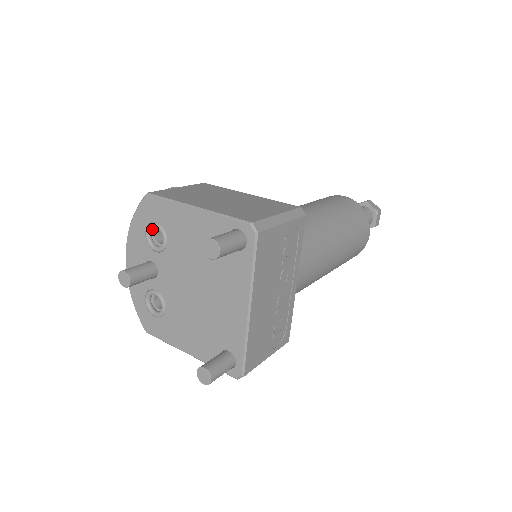
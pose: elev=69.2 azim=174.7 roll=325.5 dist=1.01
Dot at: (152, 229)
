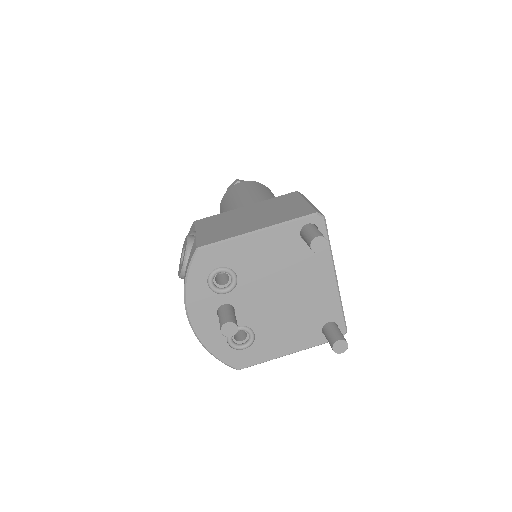
Dot at: (214, 277)
